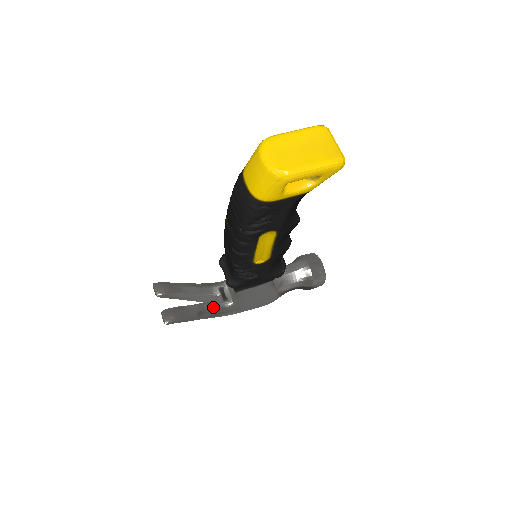
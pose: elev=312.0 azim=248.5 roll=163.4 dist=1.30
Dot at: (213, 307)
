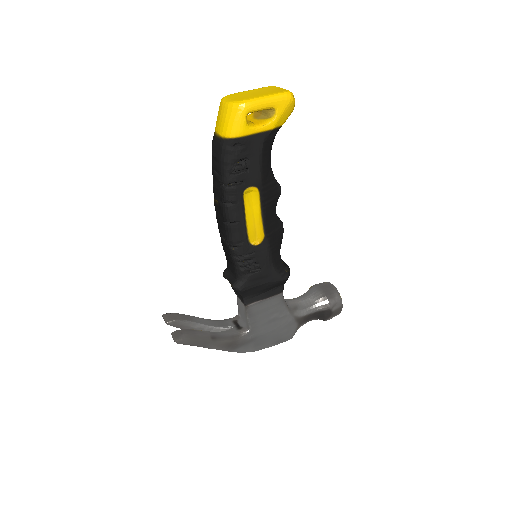
Dot at: (227, 334)
